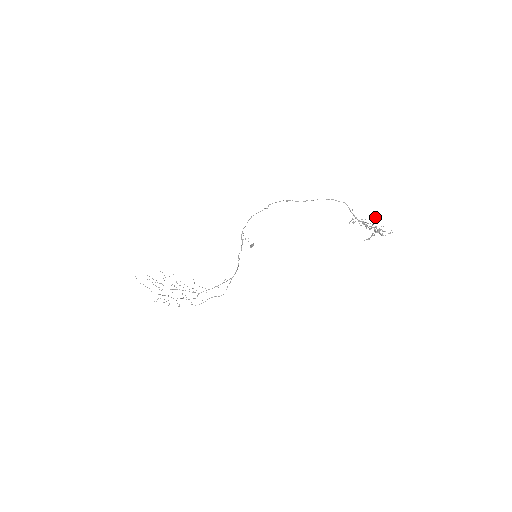
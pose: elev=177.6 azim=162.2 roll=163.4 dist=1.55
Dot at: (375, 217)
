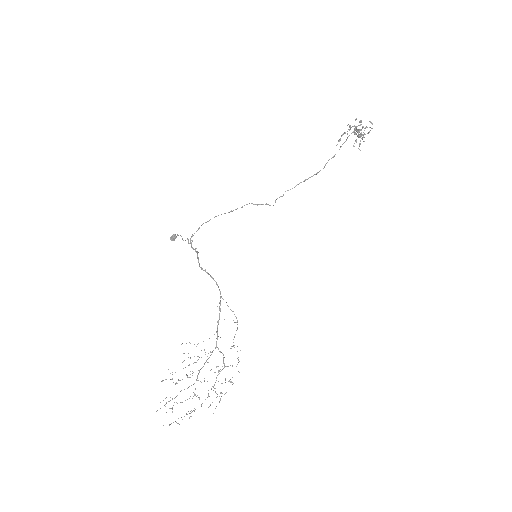
Dot at: (371, 122)
